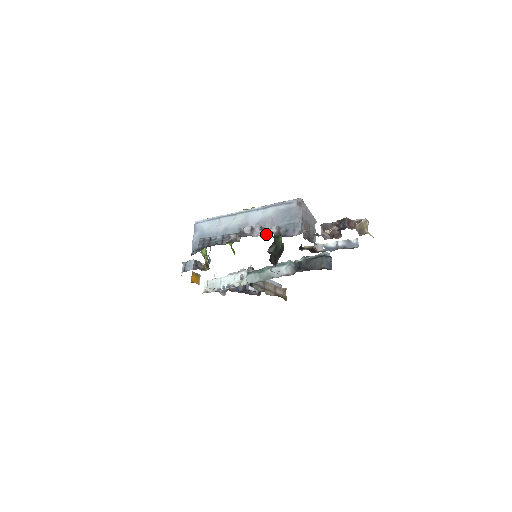
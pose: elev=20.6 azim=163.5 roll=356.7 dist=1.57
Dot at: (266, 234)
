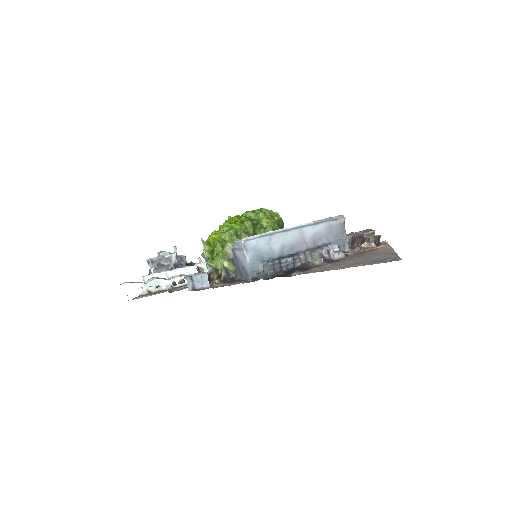
Dot at: (344, 257)
